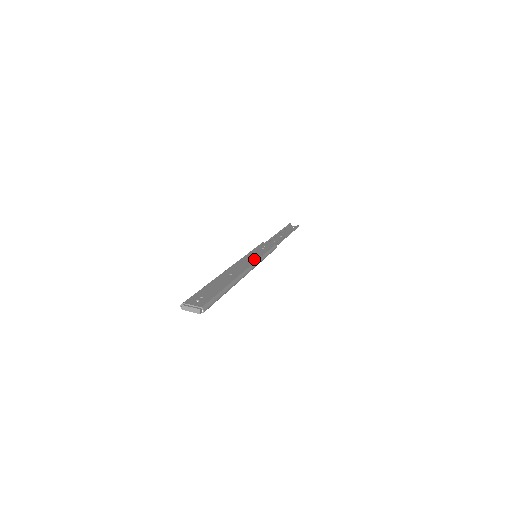
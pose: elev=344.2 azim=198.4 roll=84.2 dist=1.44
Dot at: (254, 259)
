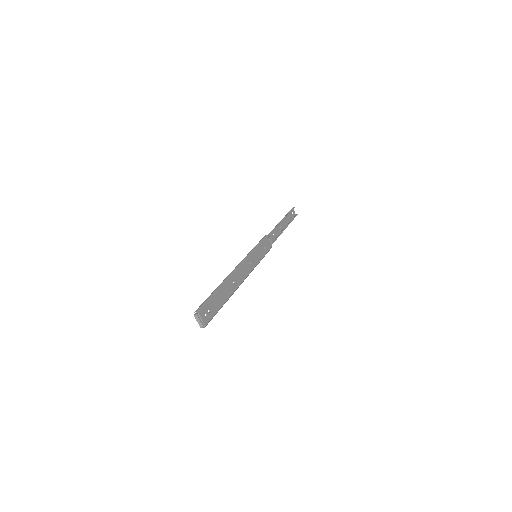
Dot at: (254, 265)
